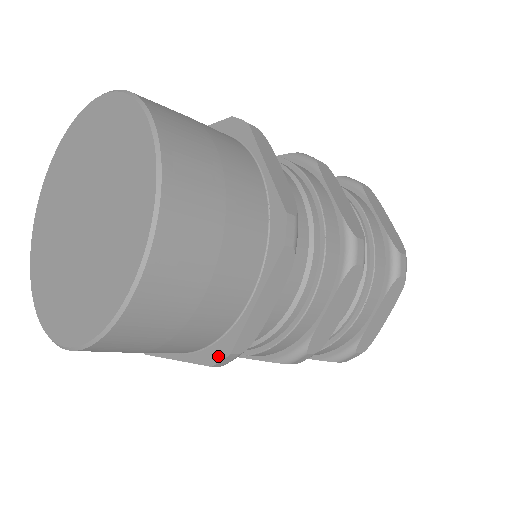
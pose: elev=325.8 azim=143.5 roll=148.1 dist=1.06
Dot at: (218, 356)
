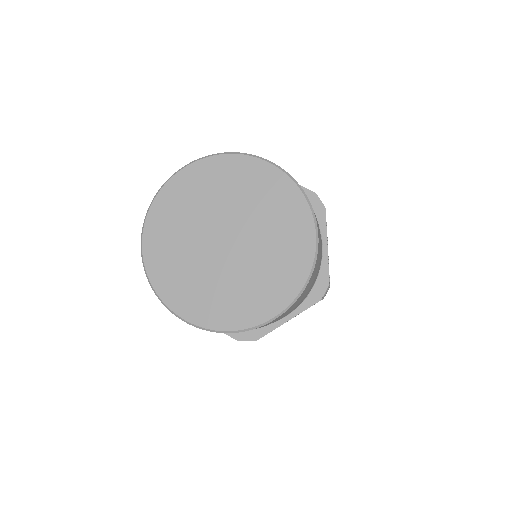
Dot at: (321, 291)
